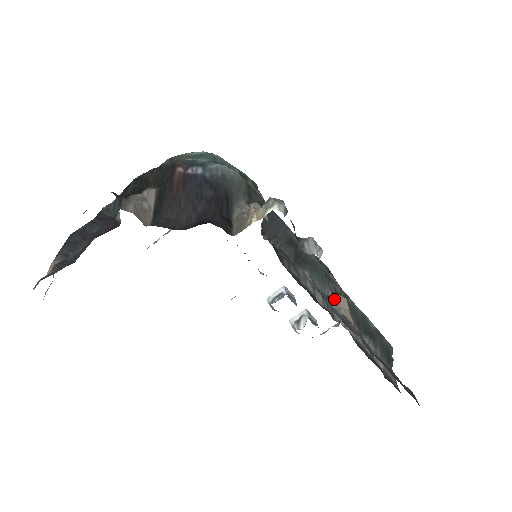
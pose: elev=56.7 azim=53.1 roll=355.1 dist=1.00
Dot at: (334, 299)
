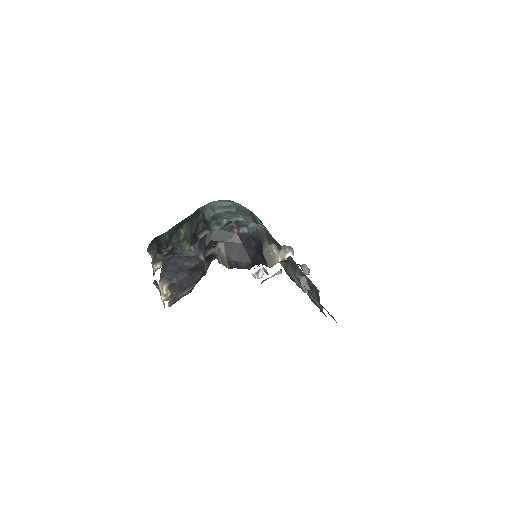
Dot at: (301, 279)
